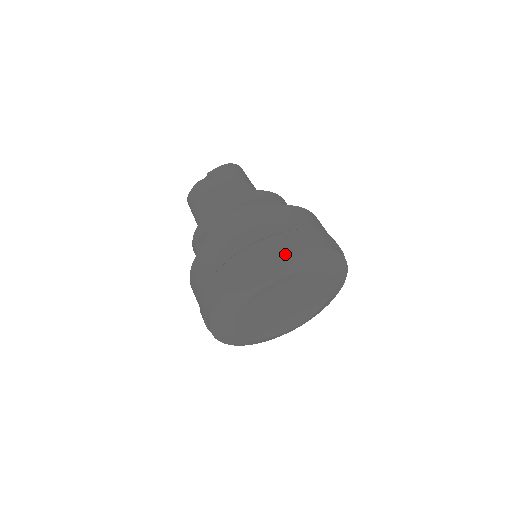
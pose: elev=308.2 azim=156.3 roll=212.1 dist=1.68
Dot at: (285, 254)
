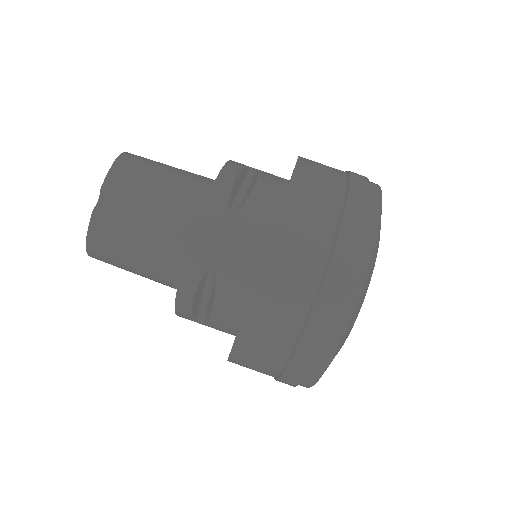
Dot at: (379, 223)
